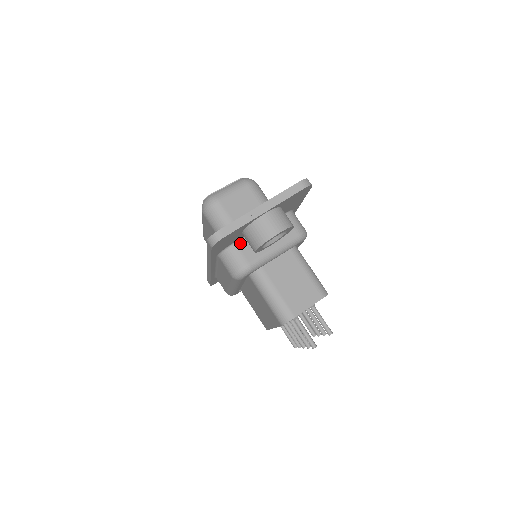
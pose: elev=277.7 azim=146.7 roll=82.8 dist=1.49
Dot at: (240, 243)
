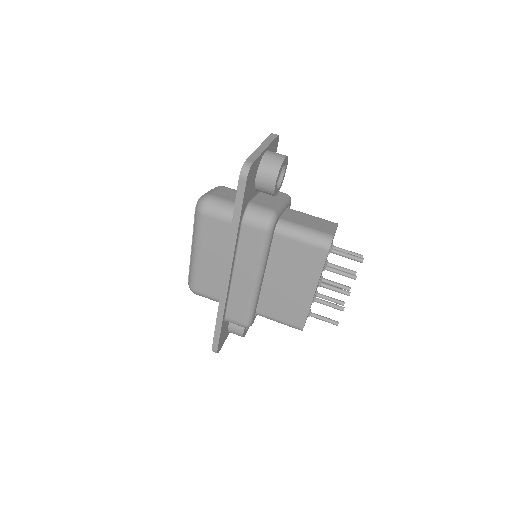
Dot at: (254, 202)
